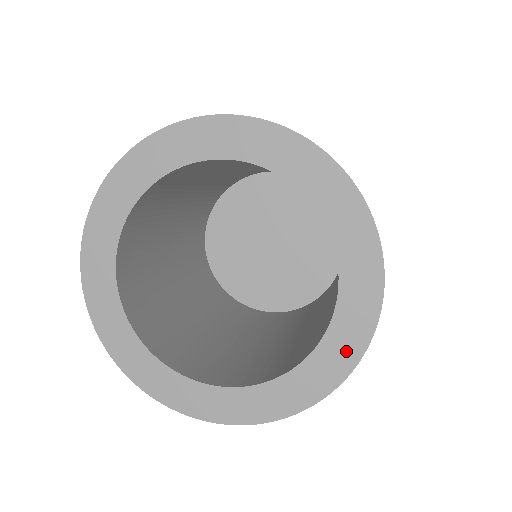
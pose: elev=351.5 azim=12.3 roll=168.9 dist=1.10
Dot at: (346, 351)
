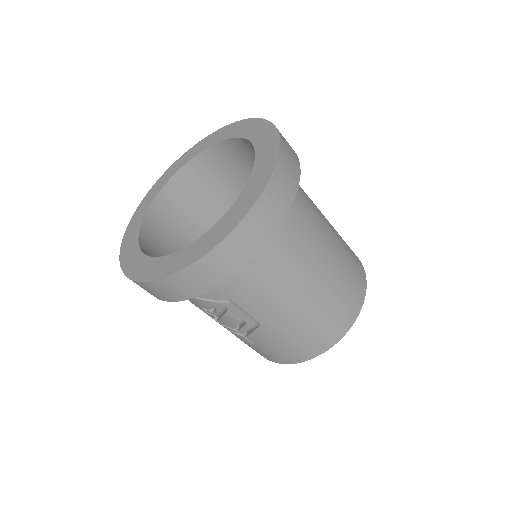
Dot at: (216, 237)
